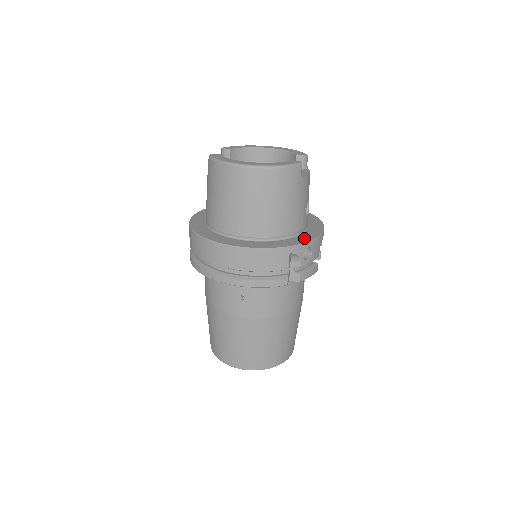
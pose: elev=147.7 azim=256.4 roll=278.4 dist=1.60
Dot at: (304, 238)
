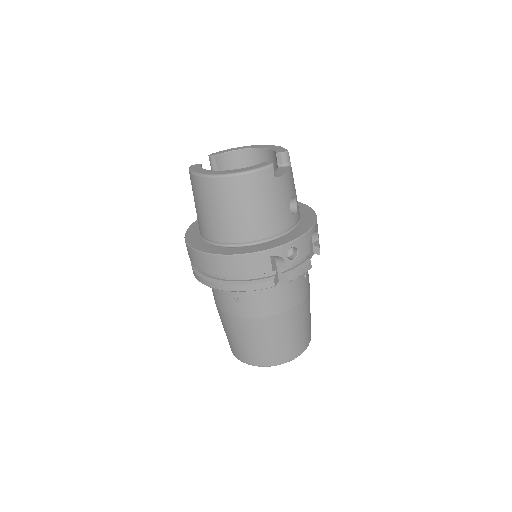
Dot at: (287, 238)
